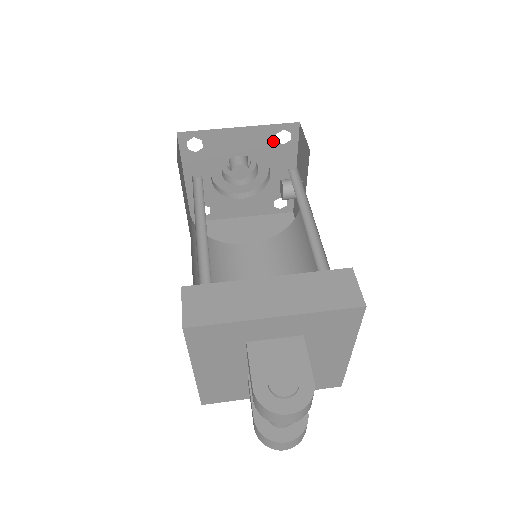
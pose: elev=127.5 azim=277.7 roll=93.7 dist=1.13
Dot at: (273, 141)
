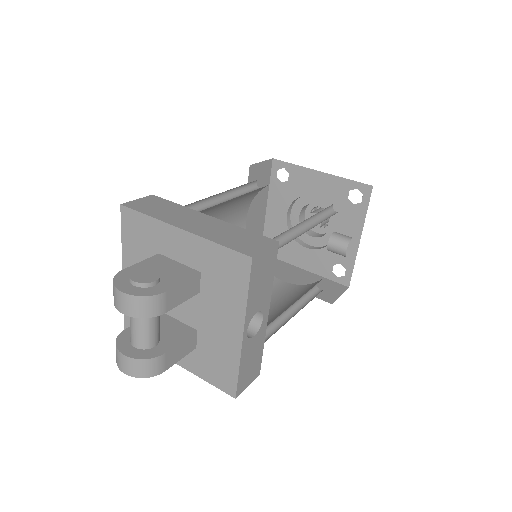
Dot at: (346, 197)
